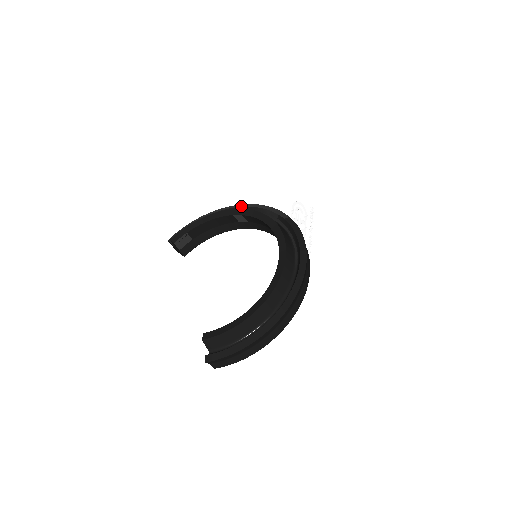
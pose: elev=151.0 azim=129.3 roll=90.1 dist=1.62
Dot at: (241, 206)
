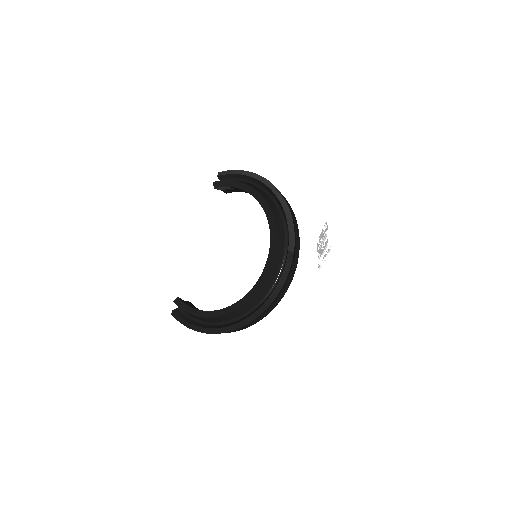
Dot at: (278, 197)
